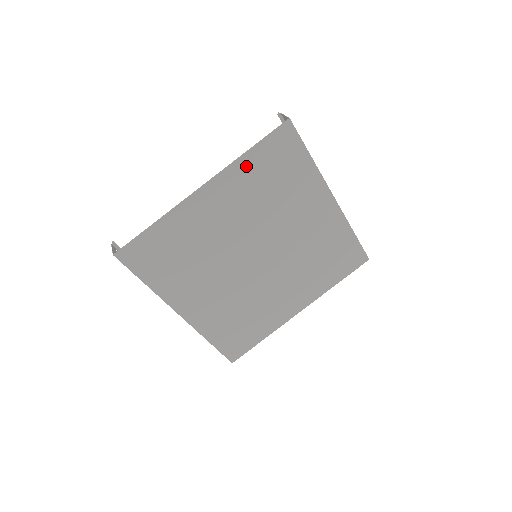
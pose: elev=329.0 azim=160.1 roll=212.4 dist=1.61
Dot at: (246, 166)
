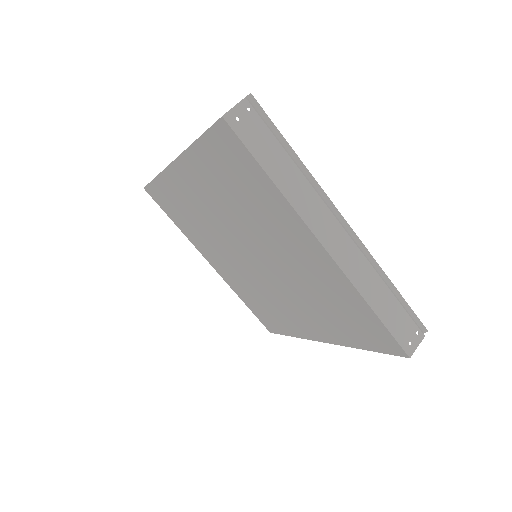
Dot at: (202, 158)
